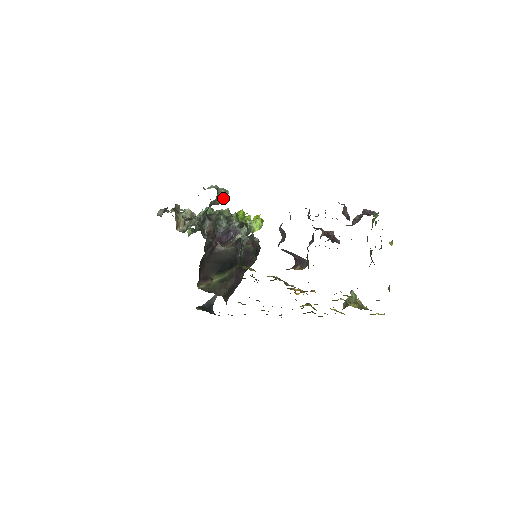
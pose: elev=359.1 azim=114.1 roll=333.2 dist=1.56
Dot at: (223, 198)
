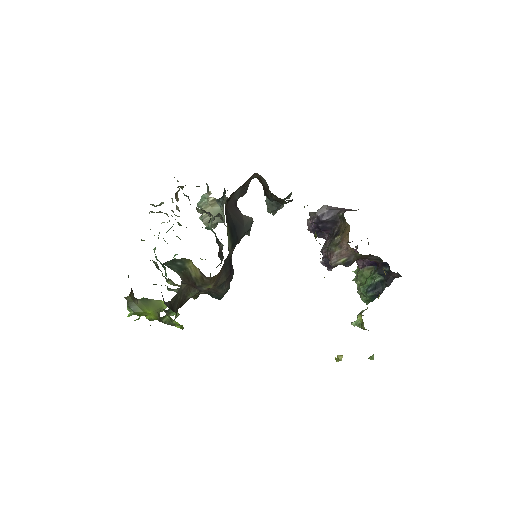
Dot at: (222, 214)
